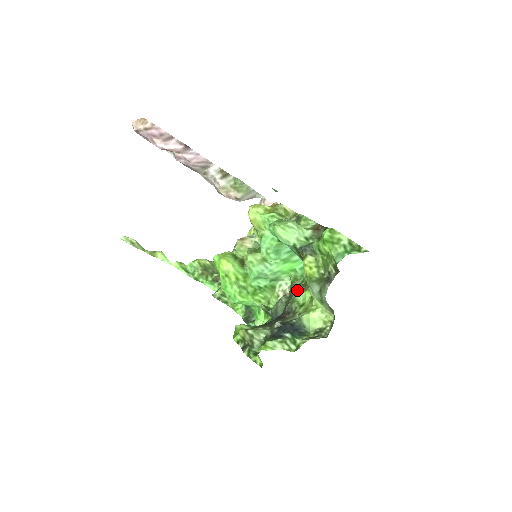
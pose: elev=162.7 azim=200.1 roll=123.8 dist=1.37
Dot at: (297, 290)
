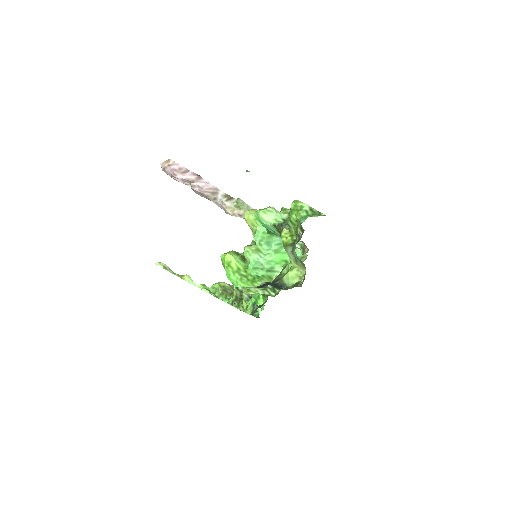
Dot at: occluded
